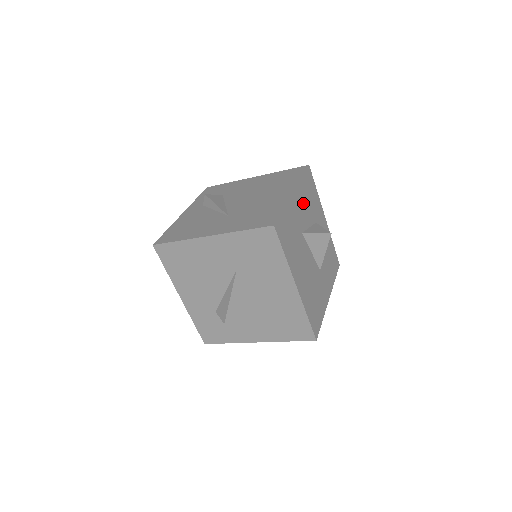
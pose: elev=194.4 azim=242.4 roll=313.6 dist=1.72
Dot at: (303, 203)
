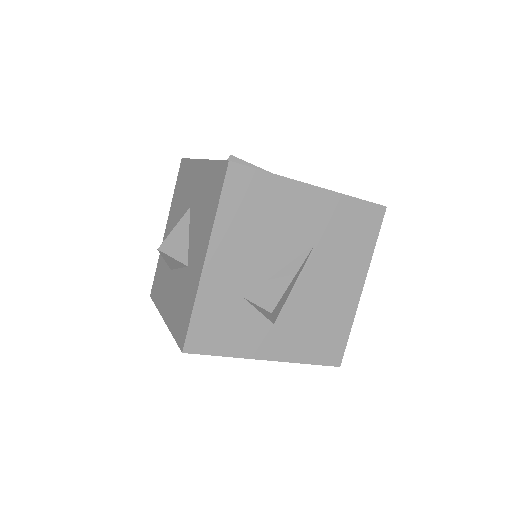
Dot at: occluded
